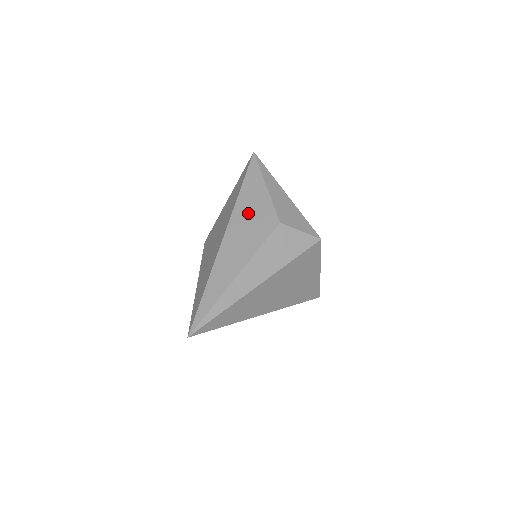
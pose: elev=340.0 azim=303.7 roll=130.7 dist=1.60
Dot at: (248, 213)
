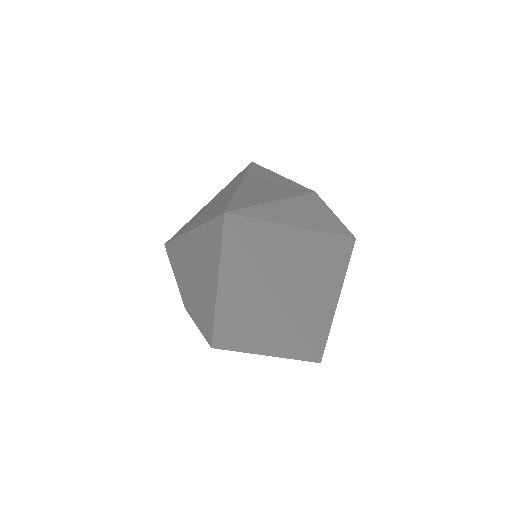
Dot at: (268, 178)
